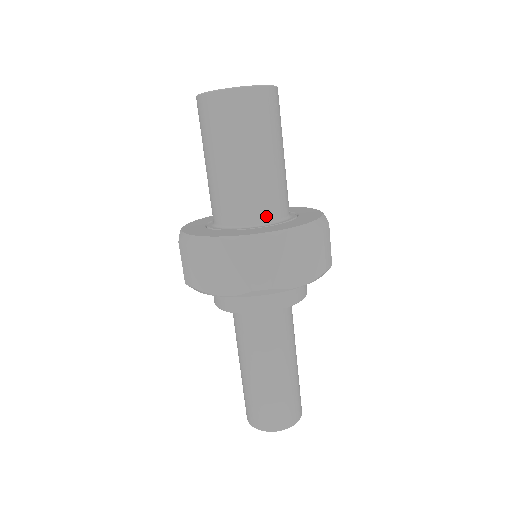
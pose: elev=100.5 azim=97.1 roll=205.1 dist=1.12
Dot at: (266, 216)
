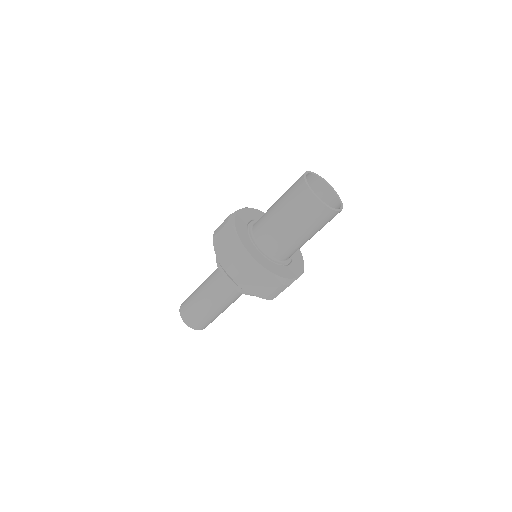
Dot at: (270, 251)
